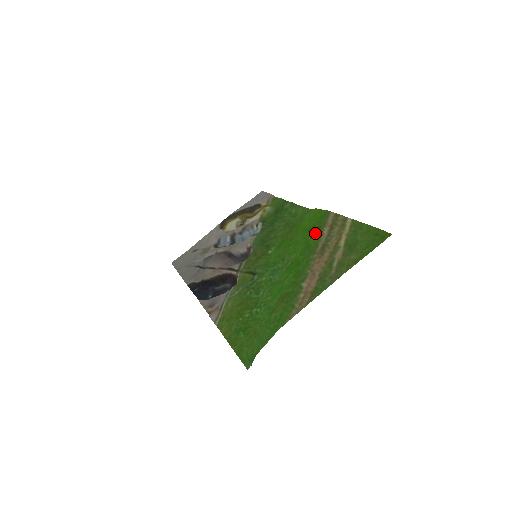
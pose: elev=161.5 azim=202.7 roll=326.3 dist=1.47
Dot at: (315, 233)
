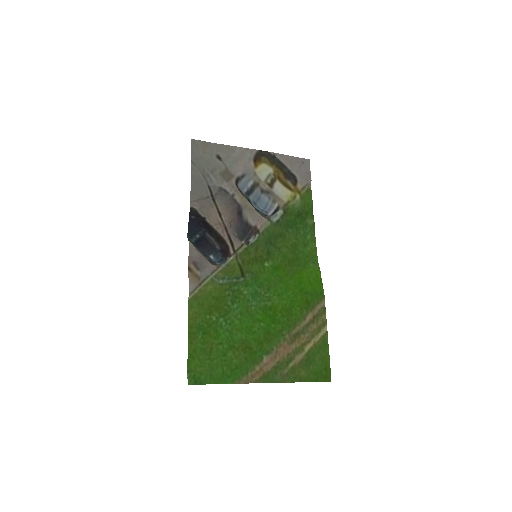
Dot at: (302, 306)
